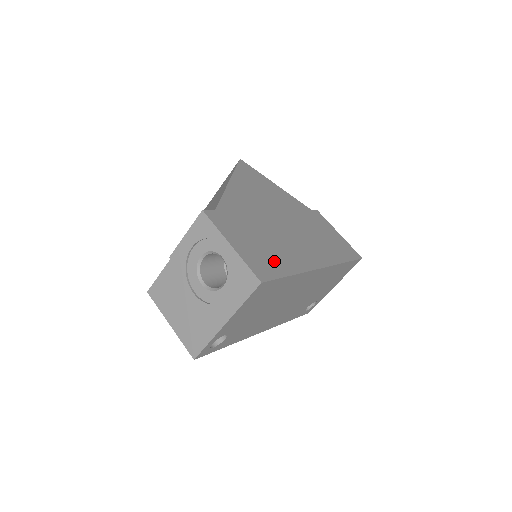
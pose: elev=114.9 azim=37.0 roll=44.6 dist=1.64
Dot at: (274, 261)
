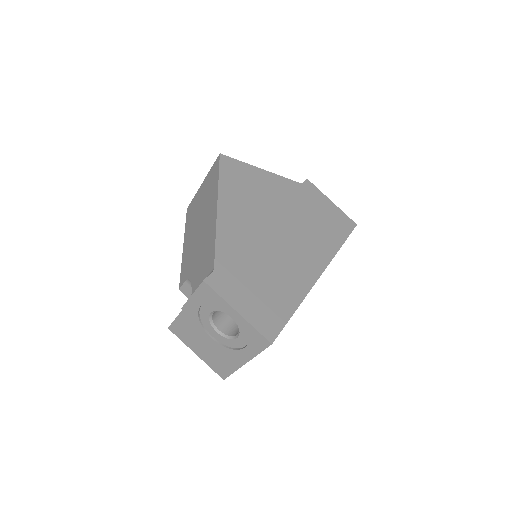
Dot at: (278, 303)
